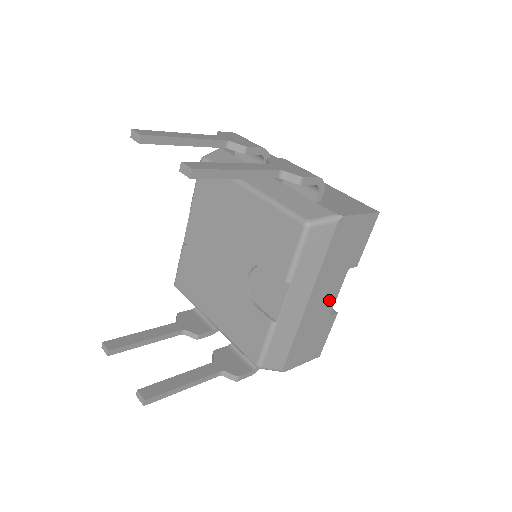
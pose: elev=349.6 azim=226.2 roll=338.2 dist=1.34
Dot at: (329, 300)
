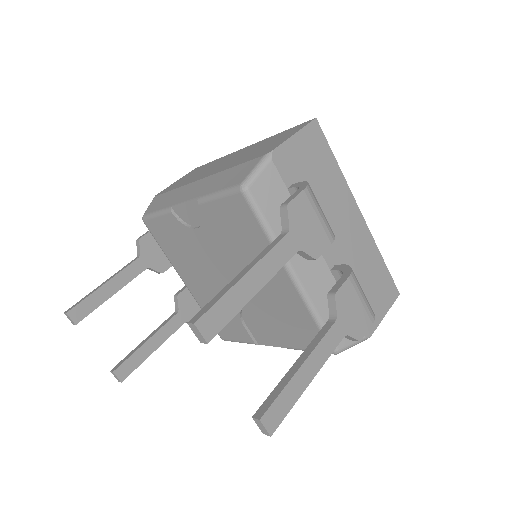
Dot at: occluded
